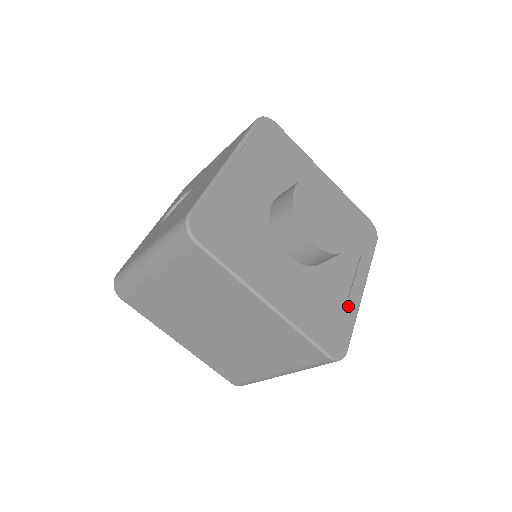
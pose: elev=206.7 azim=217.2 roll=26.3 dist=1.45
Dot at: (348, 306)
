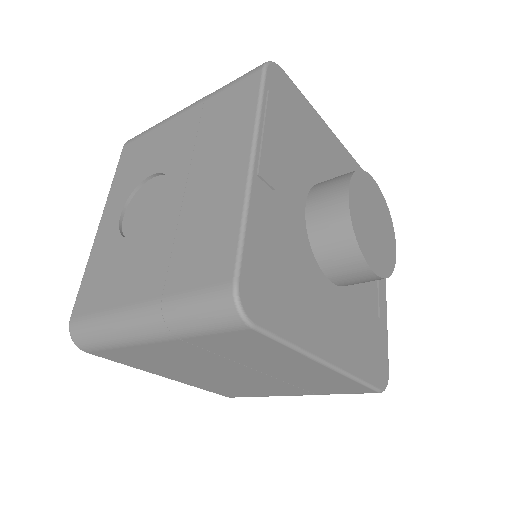
Dot at: (380, 315)
